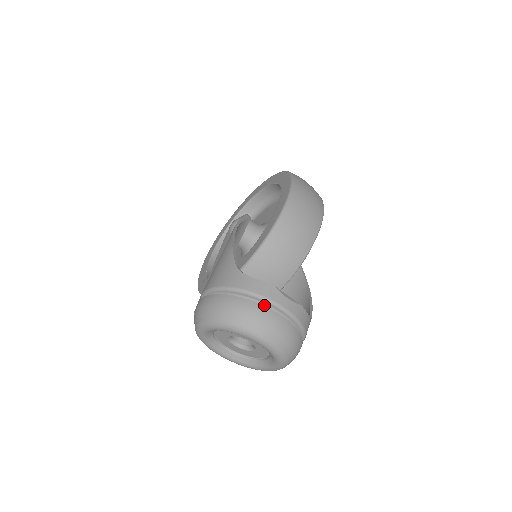
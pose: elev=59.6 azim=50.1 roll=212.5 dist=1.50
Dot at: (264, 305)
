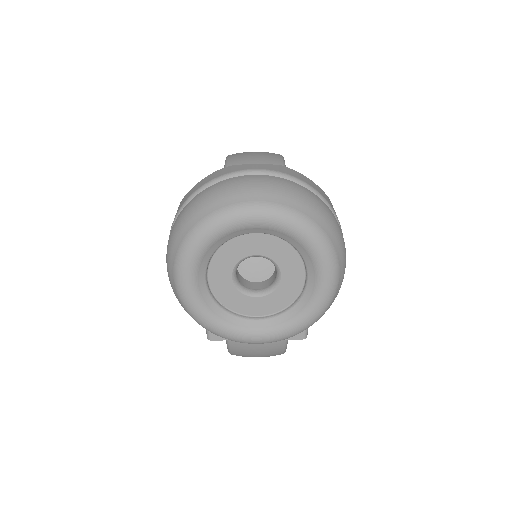
Dot at: occluded
